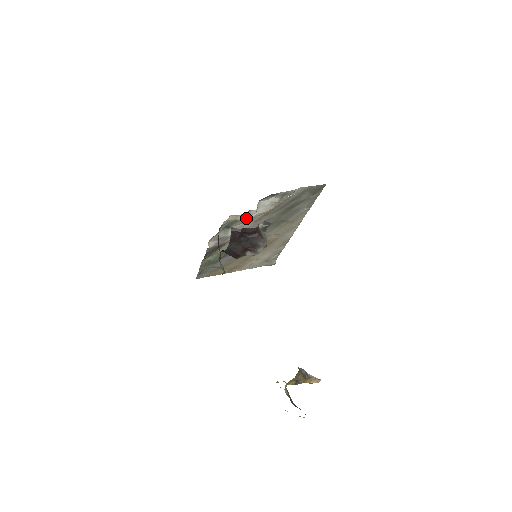
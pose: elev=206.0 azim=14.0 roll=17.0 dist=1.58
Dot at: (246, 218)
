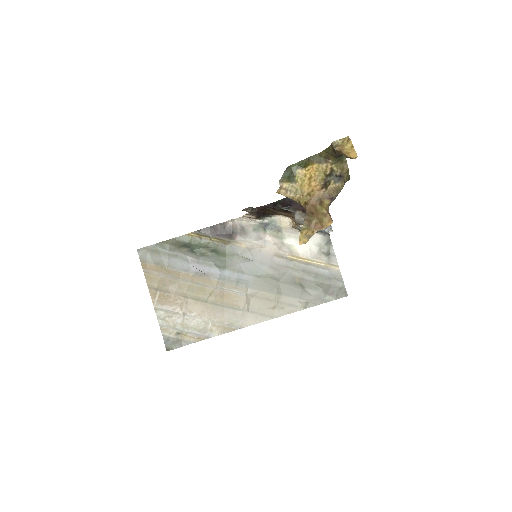
Dot at: (286, 237)
